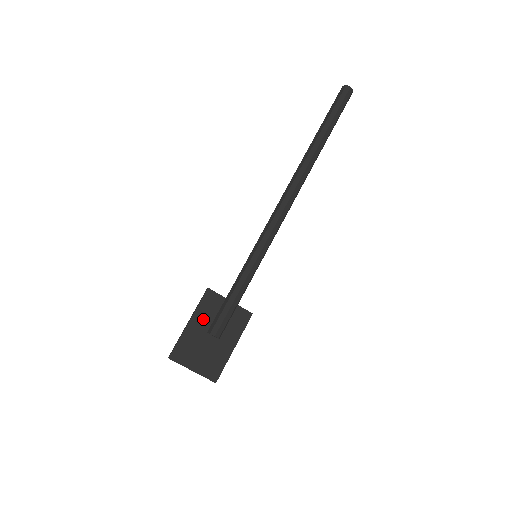
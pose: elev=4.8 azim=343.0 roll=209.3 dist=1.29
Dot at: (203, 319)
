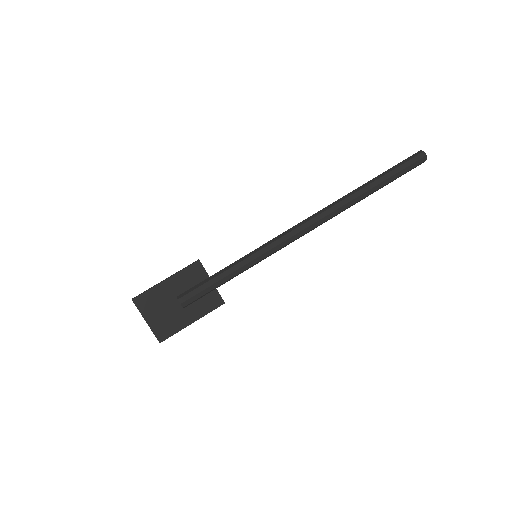
Dot at: (180, 283)
